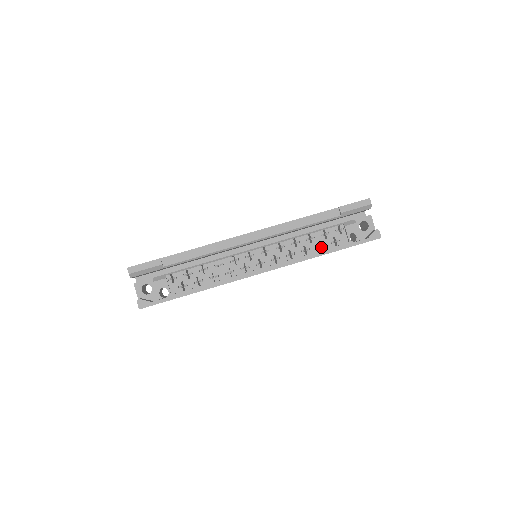
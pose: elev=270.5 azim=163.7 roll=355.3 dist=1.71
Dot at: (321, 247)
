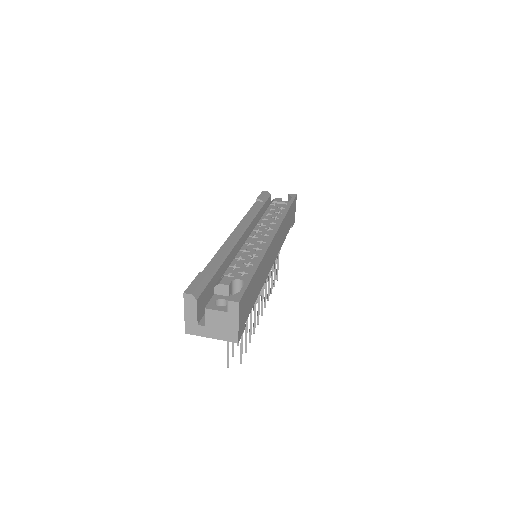
Dot at: (280, 214)
